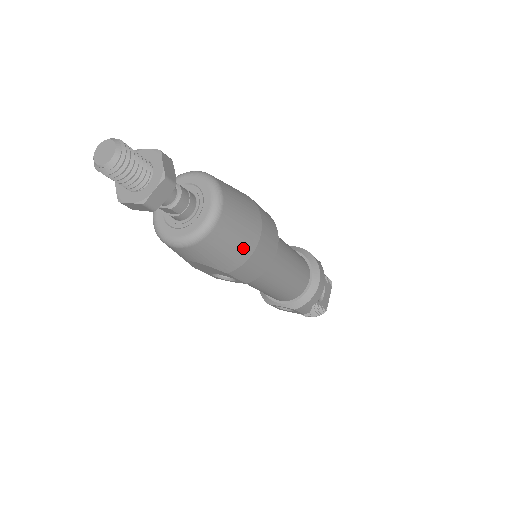
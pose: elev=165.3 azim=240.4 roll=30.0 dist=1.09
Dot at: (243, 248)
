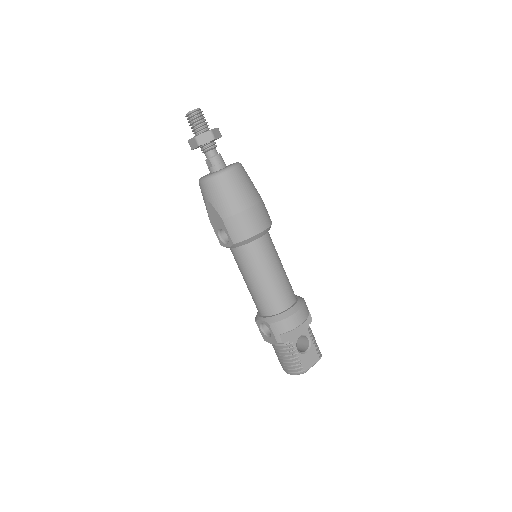
Dot at: (237, 203)
